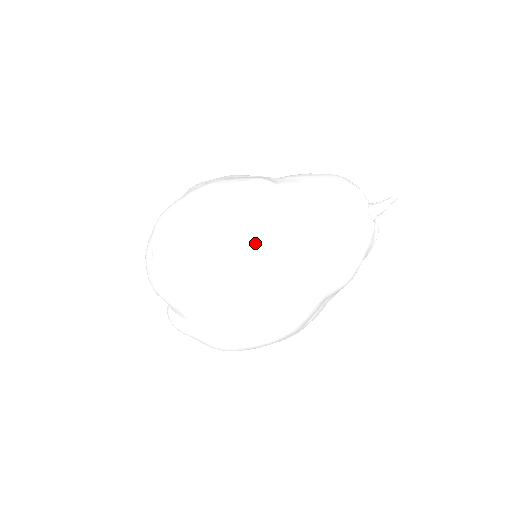
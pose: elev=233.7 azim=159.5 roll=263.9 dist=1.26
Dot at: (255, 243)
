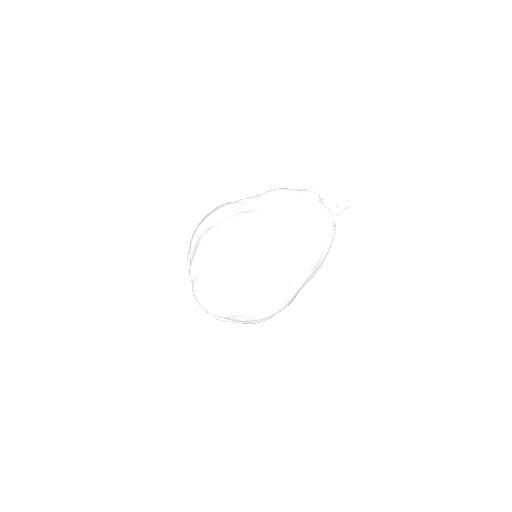
Dot at: (289, 283)
